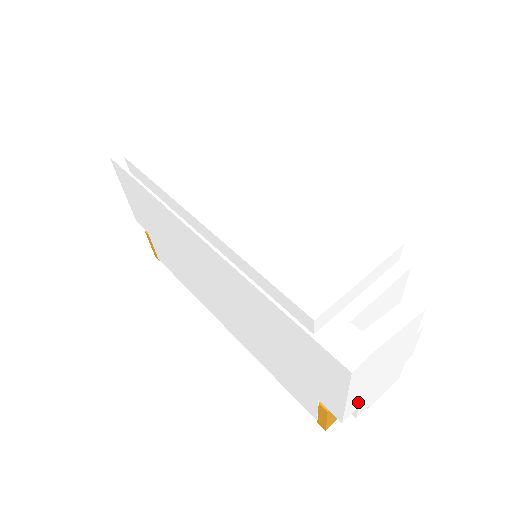
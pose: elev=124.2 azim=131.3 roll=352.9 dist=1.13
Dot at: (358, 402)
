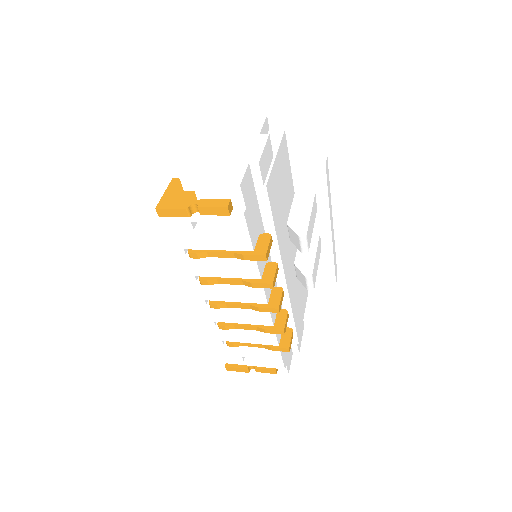
Dot at: (191, 153)
